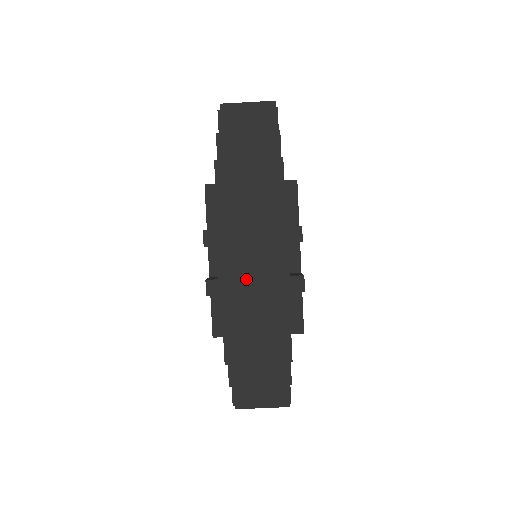
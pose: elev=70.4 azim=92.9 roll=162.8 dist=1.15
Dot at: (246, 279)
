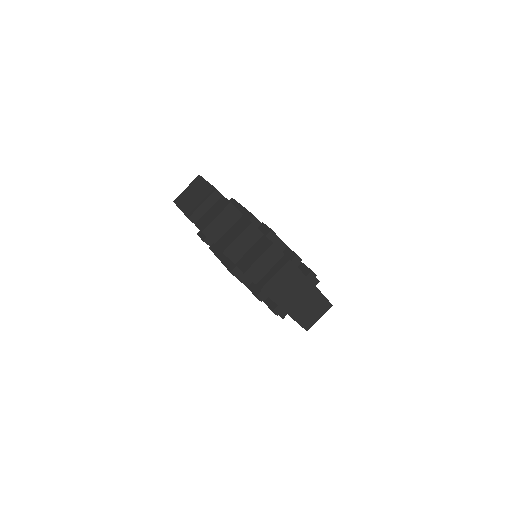
Dot at: (298, 303)
